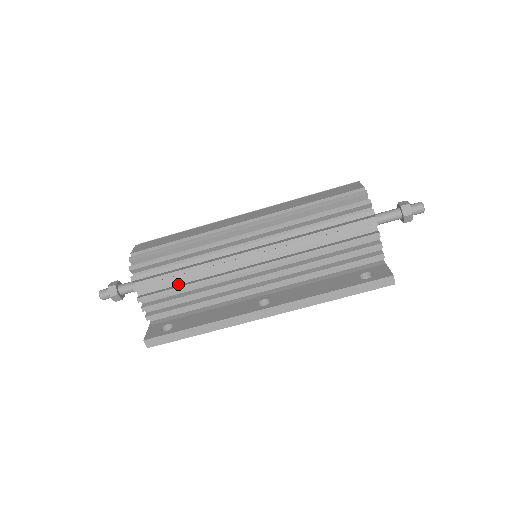
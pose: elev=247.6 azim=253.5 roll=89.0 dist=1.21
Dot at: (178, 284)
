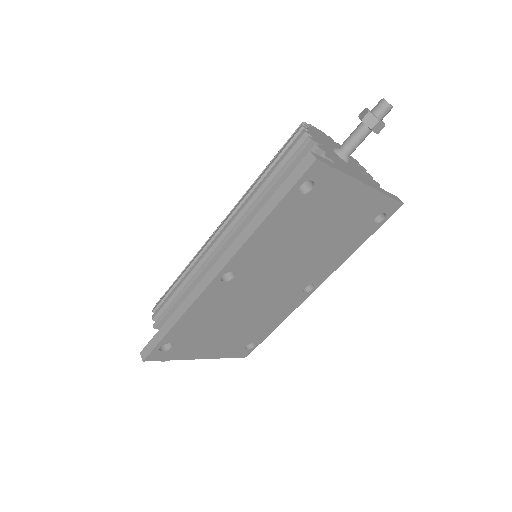
Dot at: occluded
